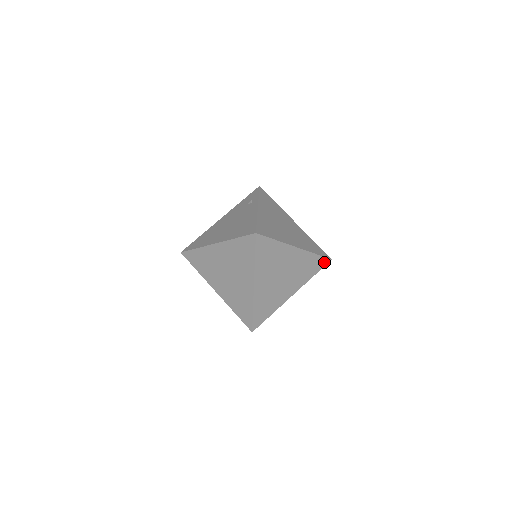
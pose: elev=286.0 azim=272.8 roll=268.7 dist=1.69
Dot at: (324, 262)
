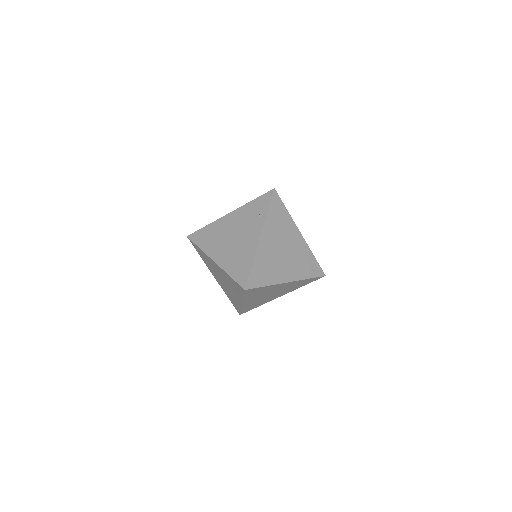
Dot at: (317, 278)
